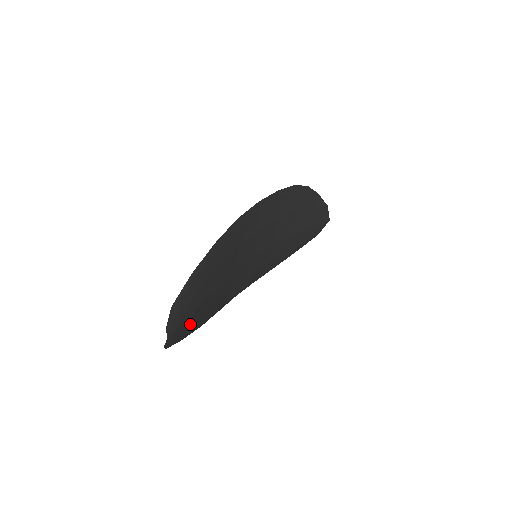
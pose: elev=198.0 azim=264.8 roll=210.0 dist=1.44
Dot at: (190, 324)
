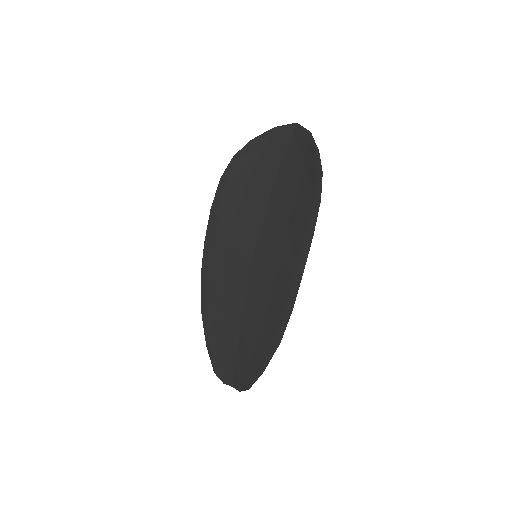
Dot at: (225, 351)
